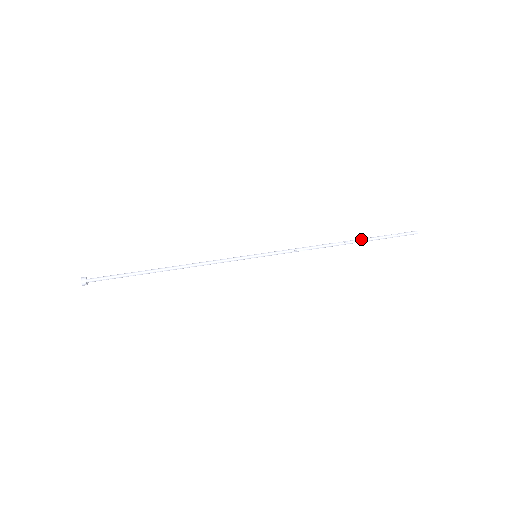
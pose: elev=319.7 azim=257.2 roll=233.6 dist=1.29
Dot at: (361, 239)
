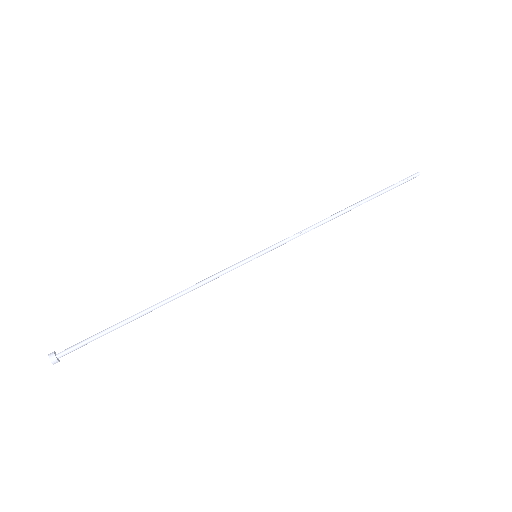
Dot at: (364, 199)
